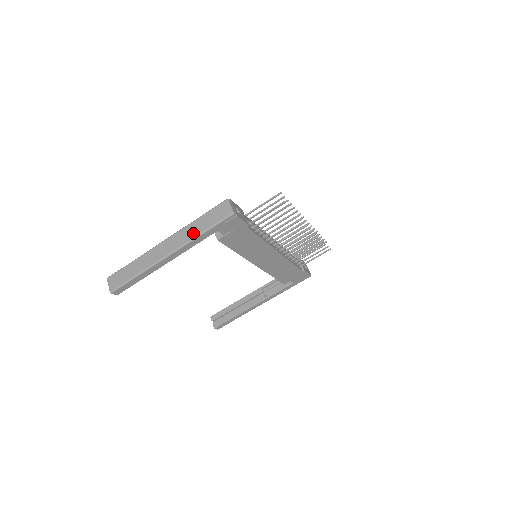
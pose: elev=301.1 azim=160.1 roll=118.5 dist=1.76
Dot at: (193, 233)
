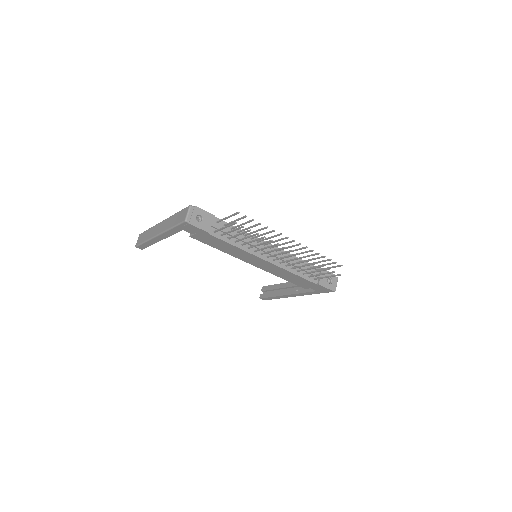
Dot at: (169, 225)
